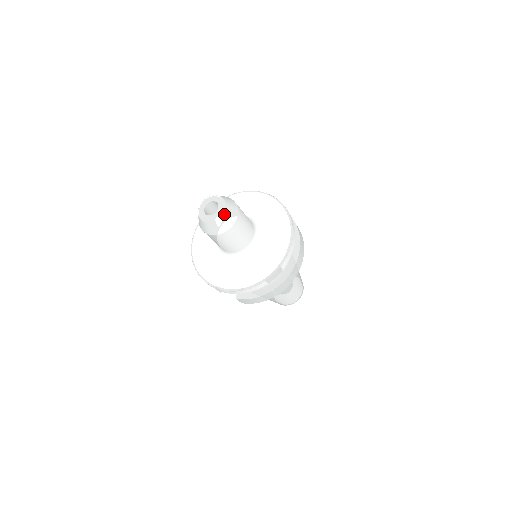
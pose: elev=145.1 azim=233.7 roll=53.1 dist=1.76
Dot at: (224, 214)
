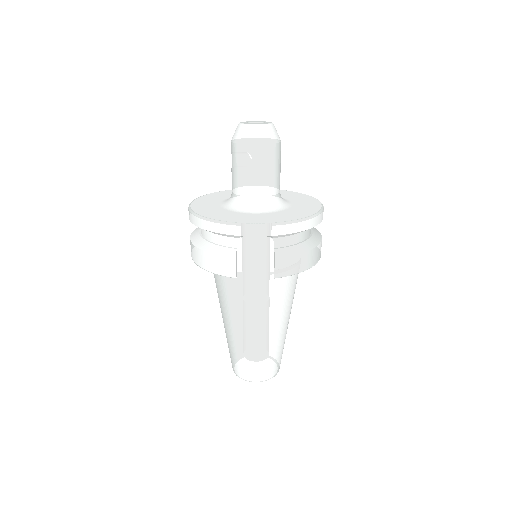
Dot at: occluded
